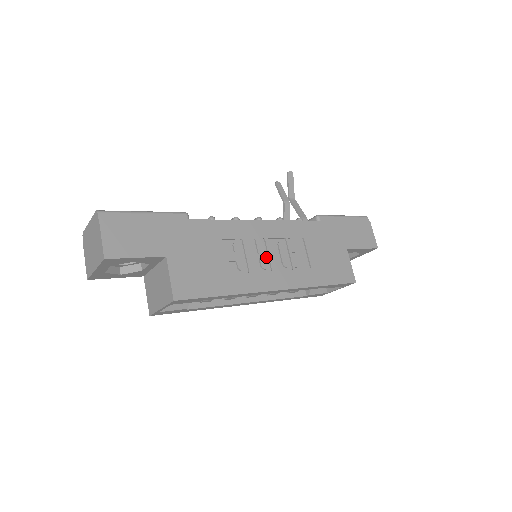
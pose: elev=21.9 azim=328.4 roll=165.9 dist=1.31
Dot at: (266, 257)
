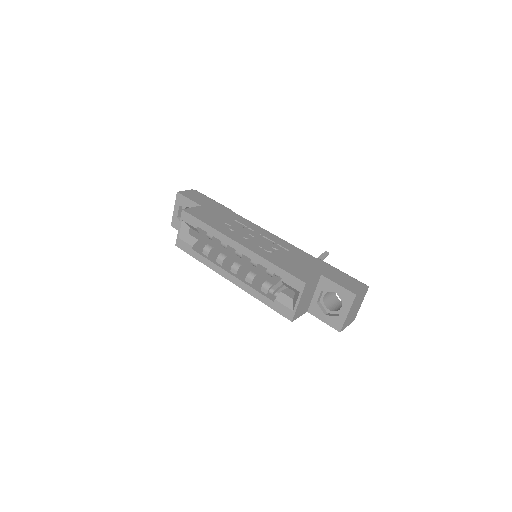
Dot at: (252, 236)
